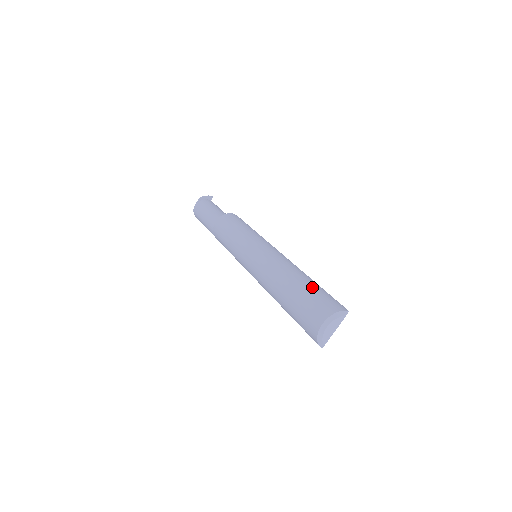
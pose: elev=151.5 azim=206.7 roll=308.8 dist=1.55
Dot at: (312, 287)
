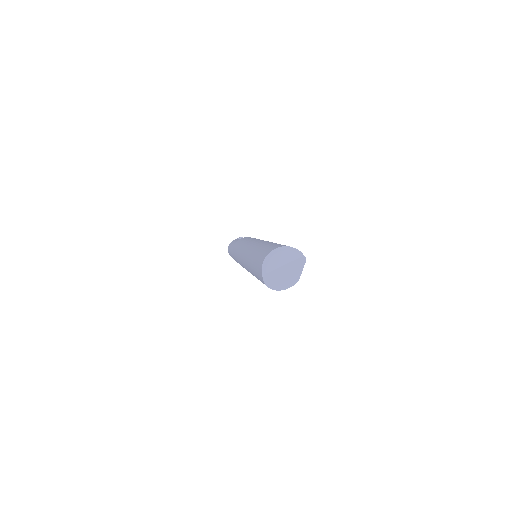
Dot at: occluded
